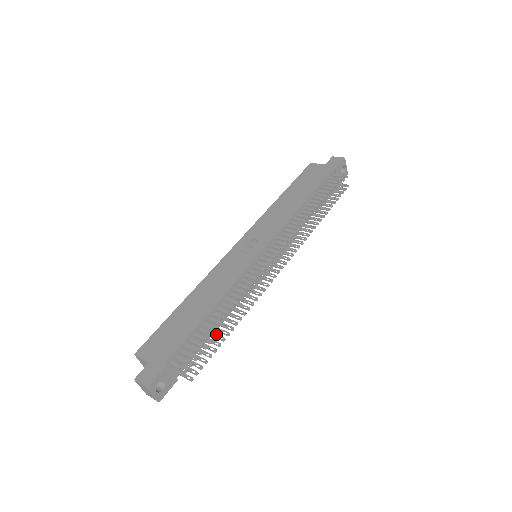
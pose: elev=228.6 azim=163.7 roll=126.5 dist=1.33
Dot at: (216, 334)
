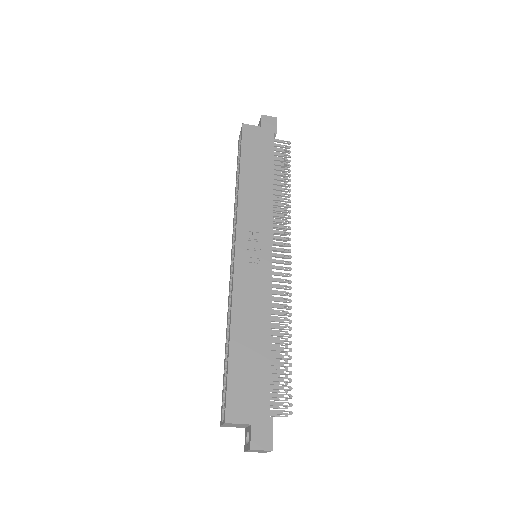
Dot at: (275, 359)
